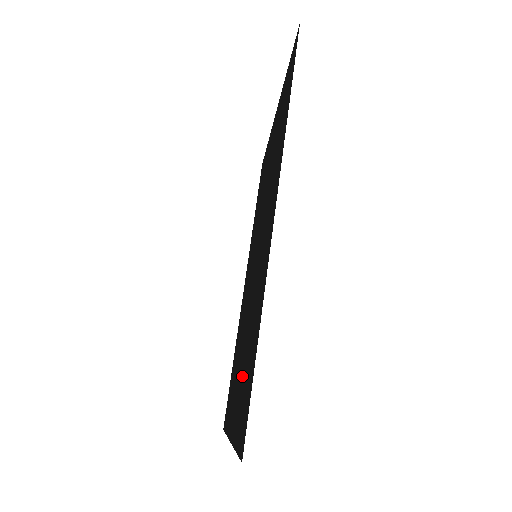
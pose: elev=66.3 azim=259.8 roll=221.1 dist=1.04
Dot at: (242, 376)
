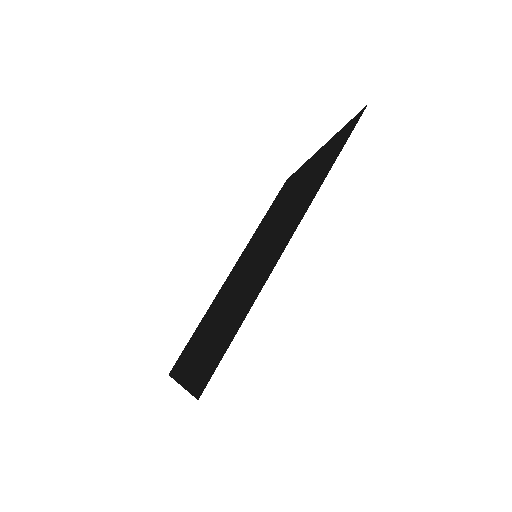
Dot at: (212, 341)
